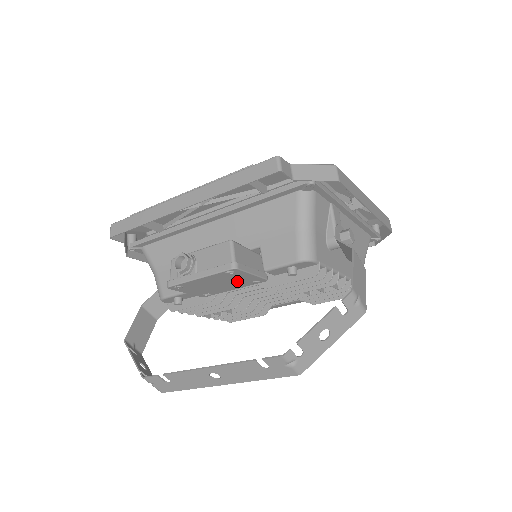
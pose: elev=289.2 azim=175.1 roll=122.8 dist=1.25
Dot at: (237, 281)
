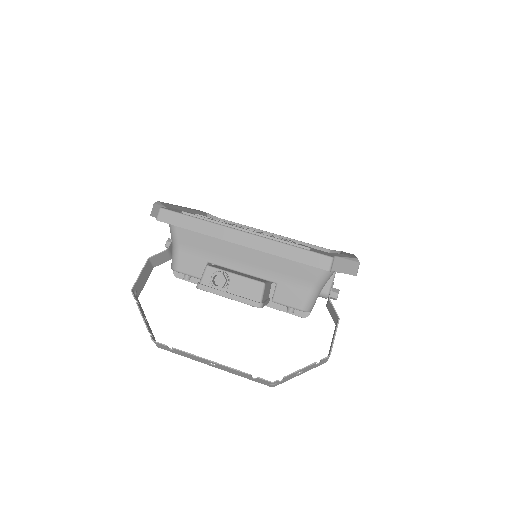
Dot at: occluded
